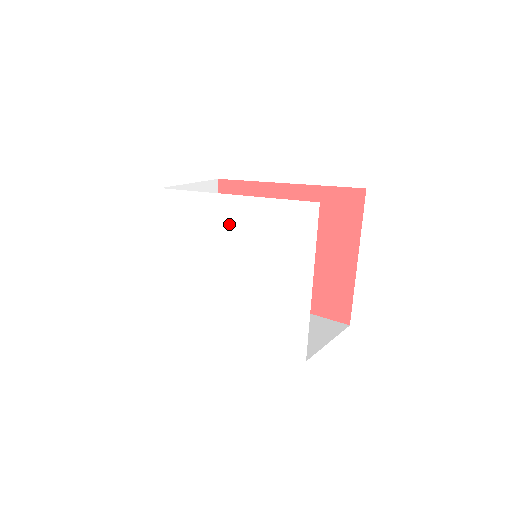
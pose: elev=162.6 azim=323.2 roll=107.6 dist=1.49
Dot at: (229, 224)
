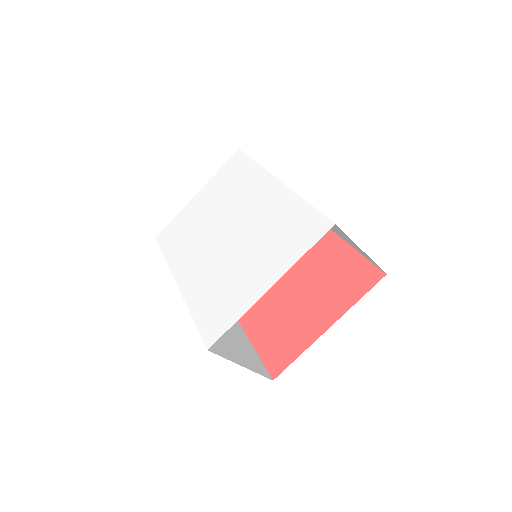
Dot at: (258, 202)
